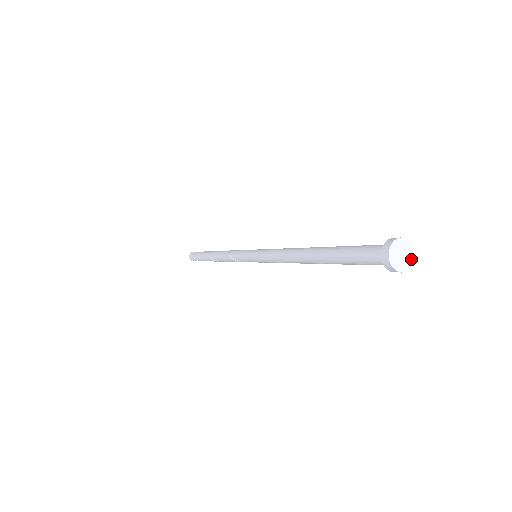
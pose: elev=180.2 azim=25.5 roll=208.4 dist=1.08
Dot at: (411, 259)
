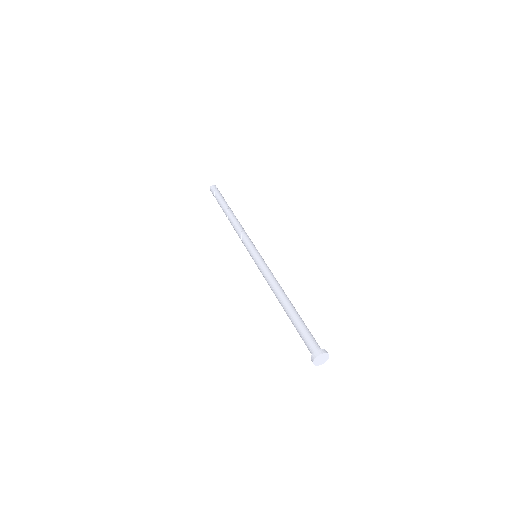
Dot at: (322, 363)
